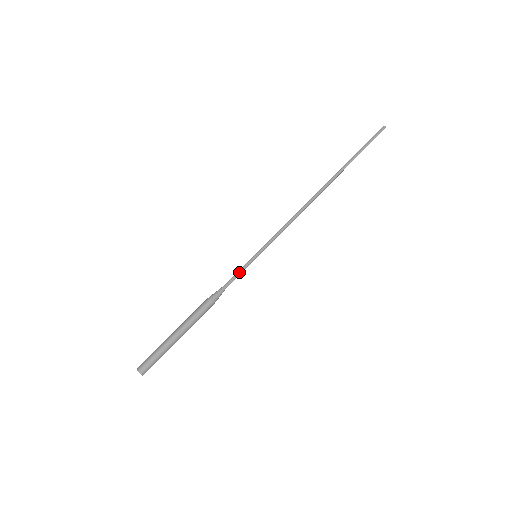
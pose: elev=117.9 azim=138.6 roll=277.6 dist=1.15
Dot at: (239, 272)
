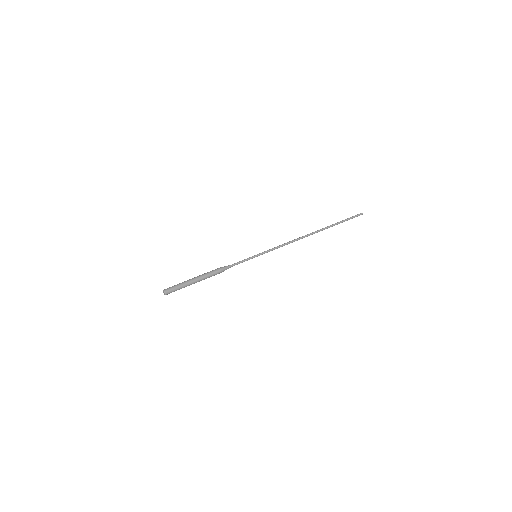
Dot at: (243, 261)
